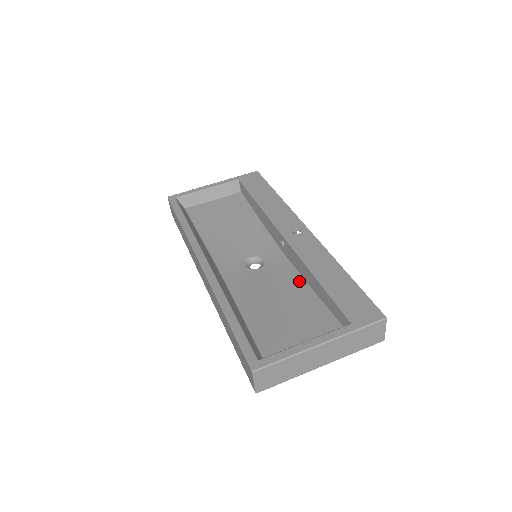
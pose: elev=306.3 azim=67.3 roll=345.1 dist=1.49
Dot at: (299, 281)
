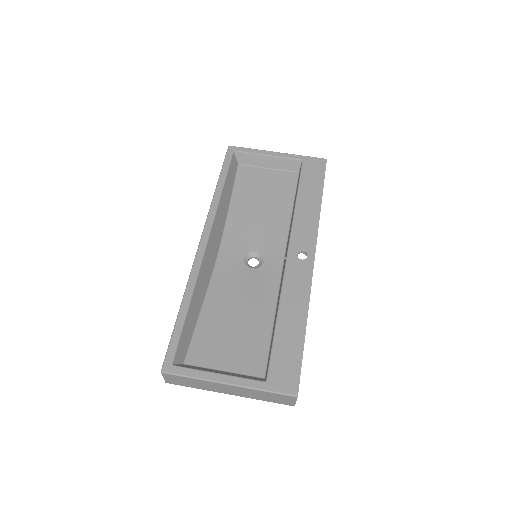
Dot at: (272, 304)
